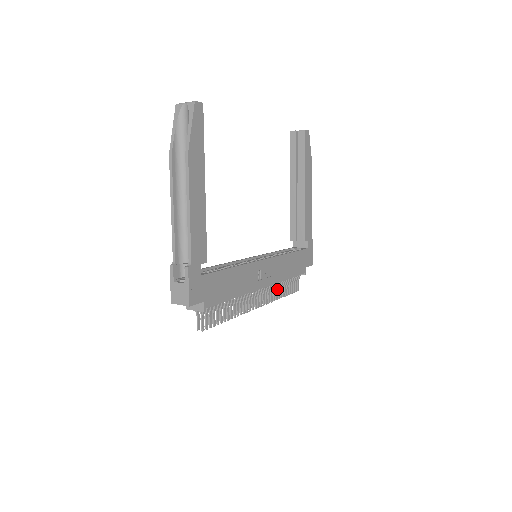
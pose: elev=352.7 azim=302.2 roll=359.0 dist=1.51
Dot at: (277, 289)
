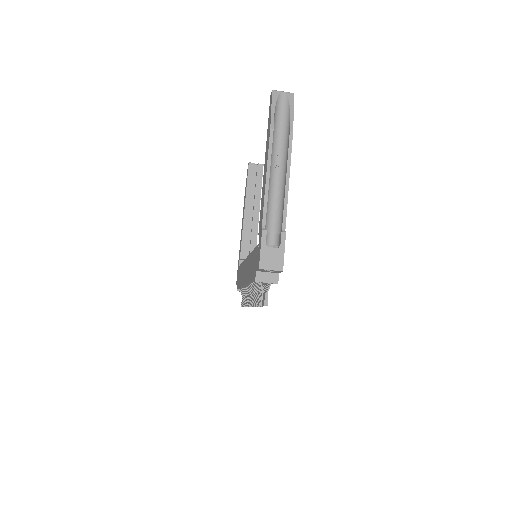
Dot at: occluded
